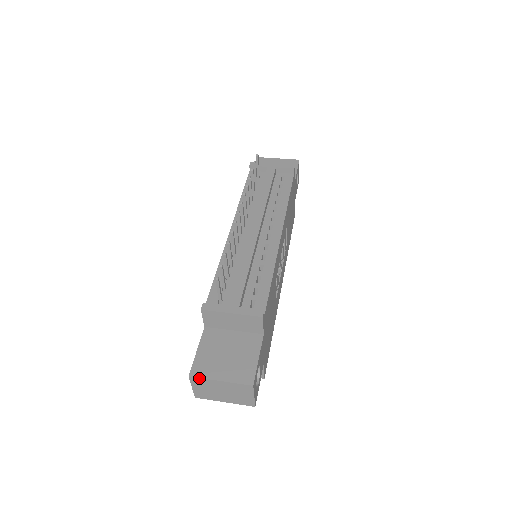
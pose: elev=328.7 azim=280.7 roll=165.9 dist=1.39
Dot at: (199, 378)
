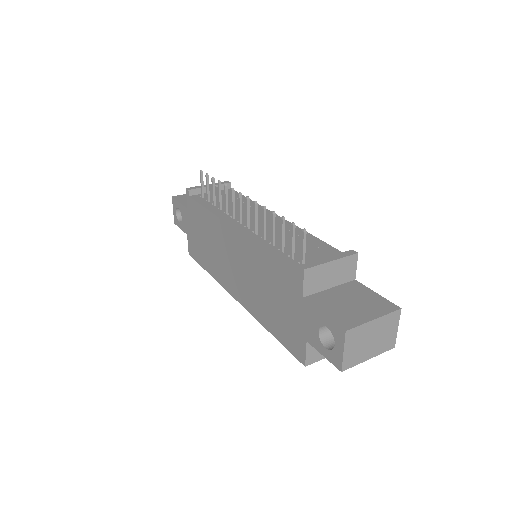
Dot at: (355, 328)
